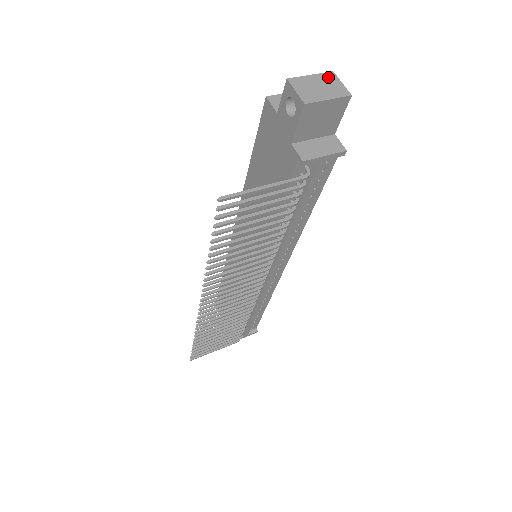
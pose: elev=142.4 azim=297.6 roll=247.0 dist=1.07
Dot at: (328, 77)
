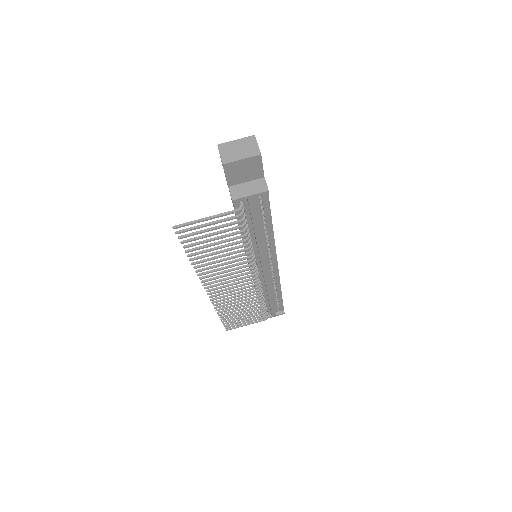
Dot at: (249, 140)
